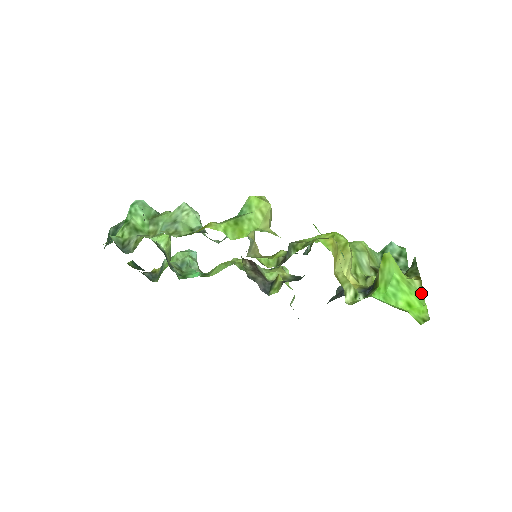
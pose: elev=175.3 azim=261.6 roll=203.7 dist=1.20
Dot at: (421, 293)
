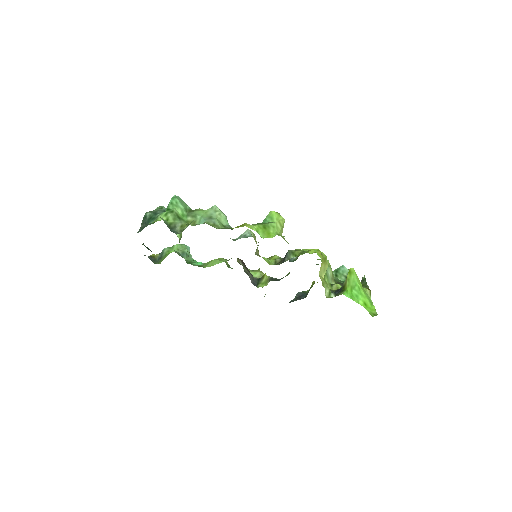
Dot at: (370, 299)
